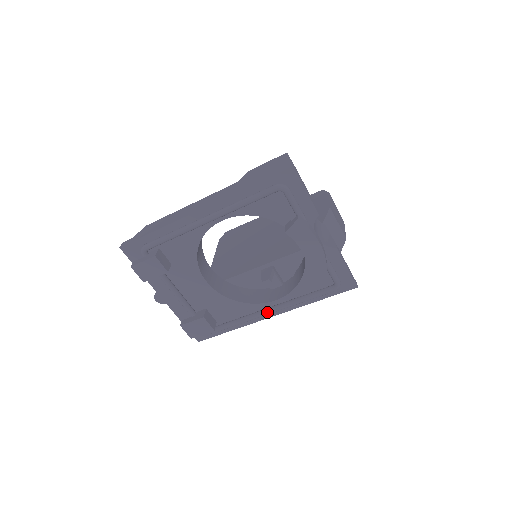
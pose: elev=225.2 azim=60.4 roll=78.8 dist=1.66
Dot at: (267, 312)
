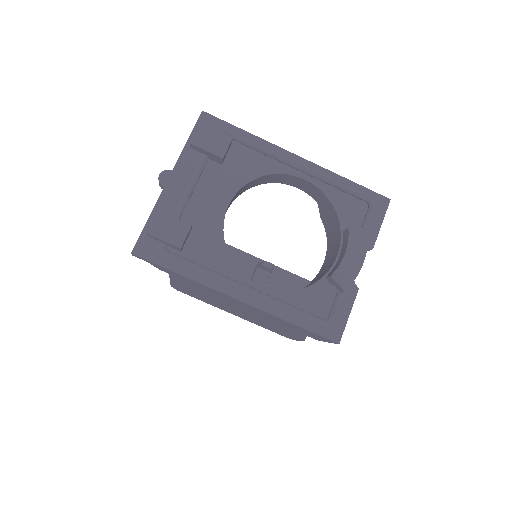
Dot at: (244, 286)
